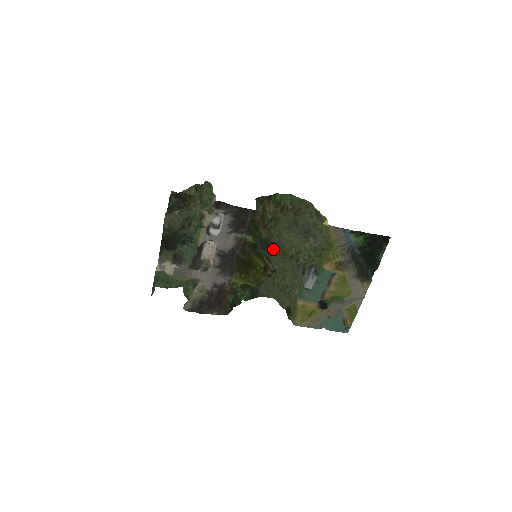
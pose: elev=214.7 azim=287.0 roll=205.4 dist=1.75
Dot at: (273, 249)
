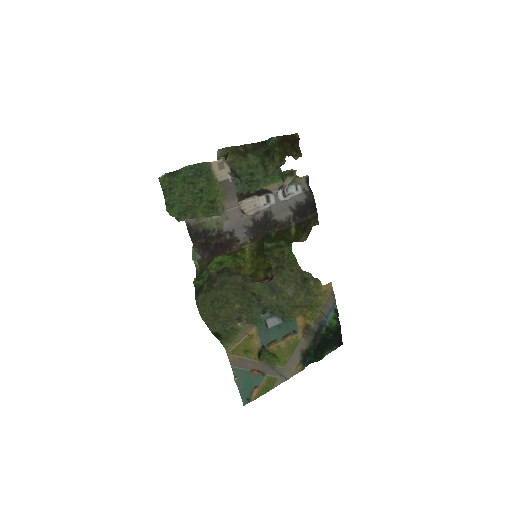
Dot at: occluded
